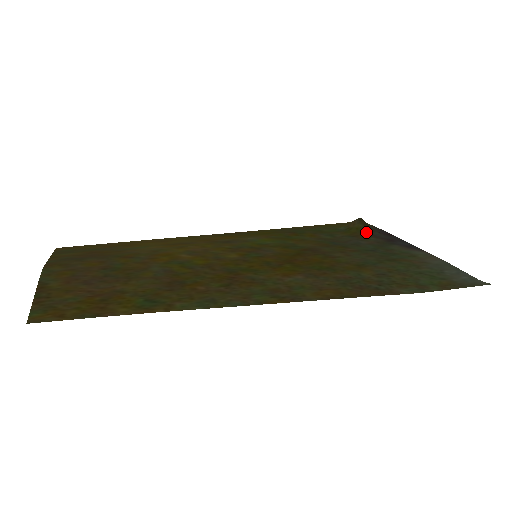
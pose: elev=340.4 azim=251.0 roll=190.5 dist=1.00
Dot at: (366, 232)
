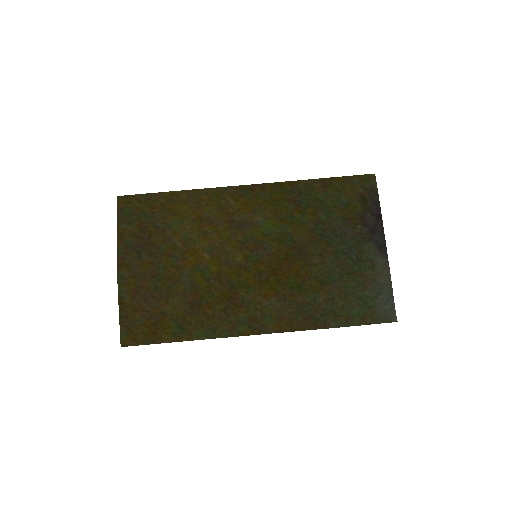
Dot at: (360, 213)
